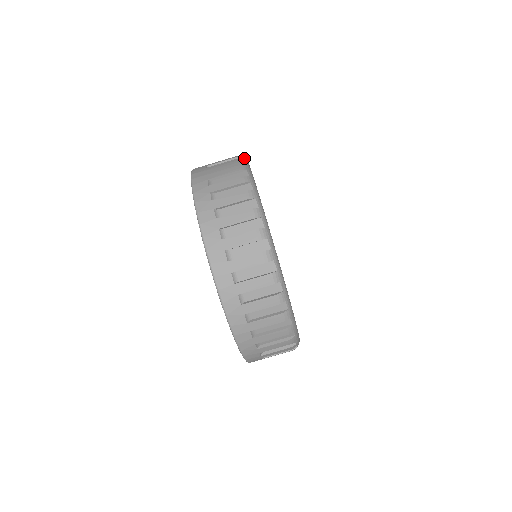
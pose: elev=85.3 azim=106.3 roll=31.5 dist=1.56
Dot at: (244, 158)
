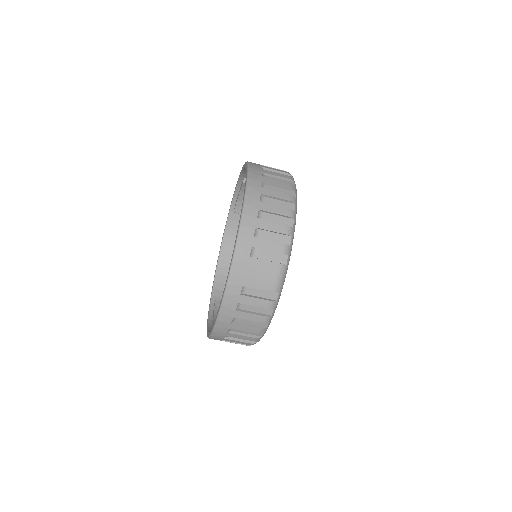
Dot at: (289, 253)
